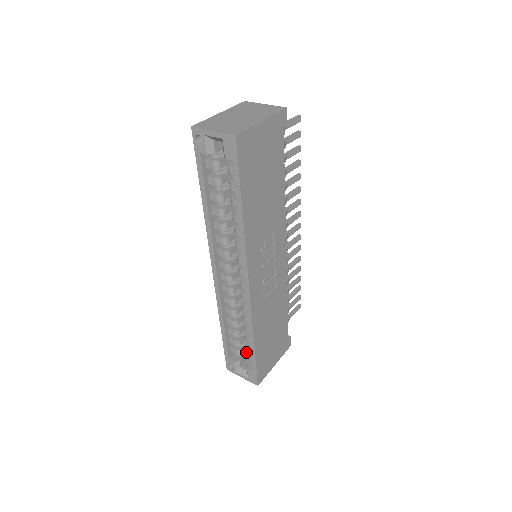
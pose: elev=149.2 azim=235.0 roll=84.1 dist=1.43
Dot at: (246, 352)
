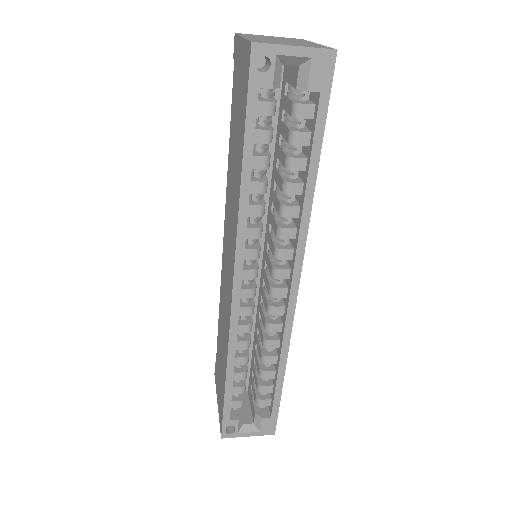
Dot at: occluded
